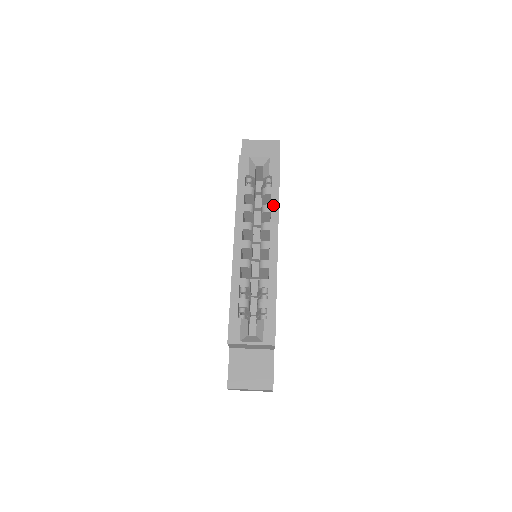
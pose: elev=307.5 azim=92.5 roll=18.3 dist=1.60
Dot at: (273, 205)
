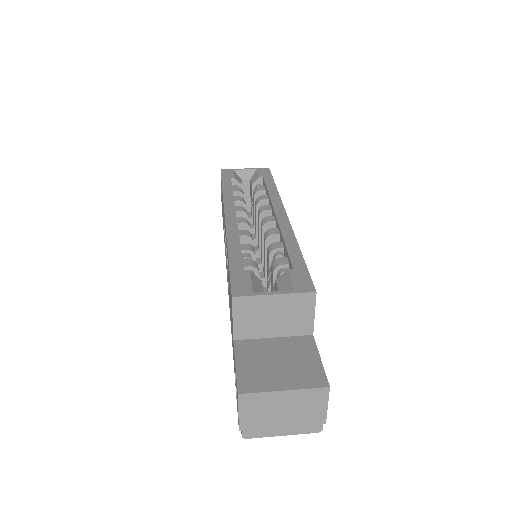
Dot at: (270, 191)
